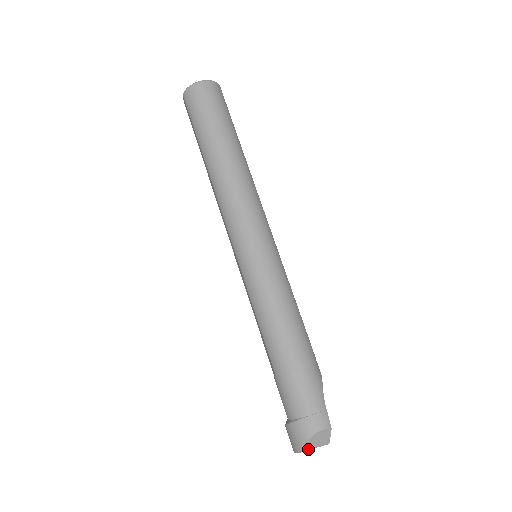
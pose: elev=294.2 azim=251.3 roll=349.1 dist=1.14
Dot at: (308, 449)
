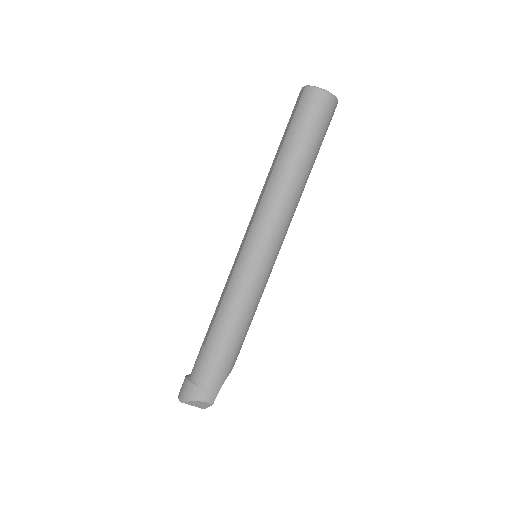
Dot at: (188, 404)
